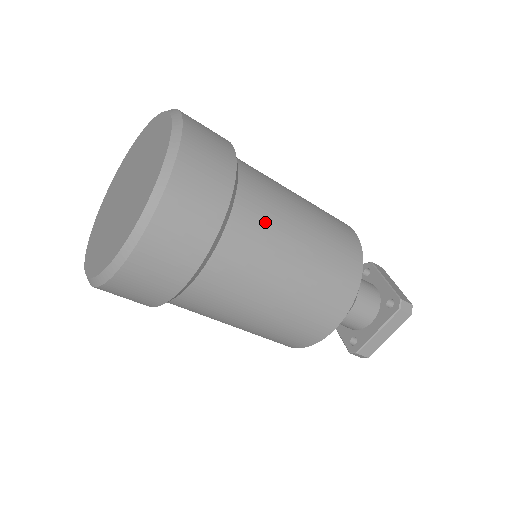
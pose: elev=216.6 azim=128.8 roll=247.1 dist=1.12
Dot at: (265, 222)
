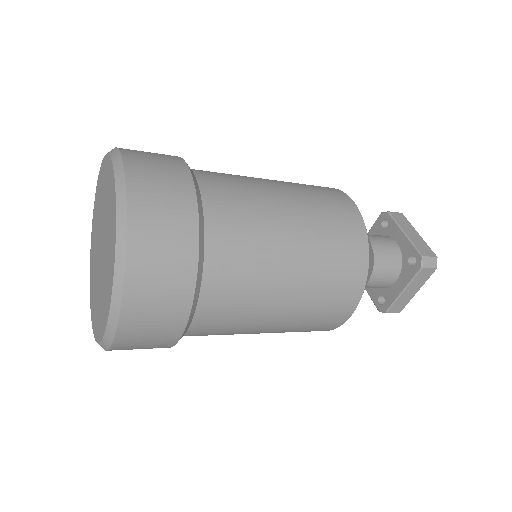
Dot at: (245, 250)
